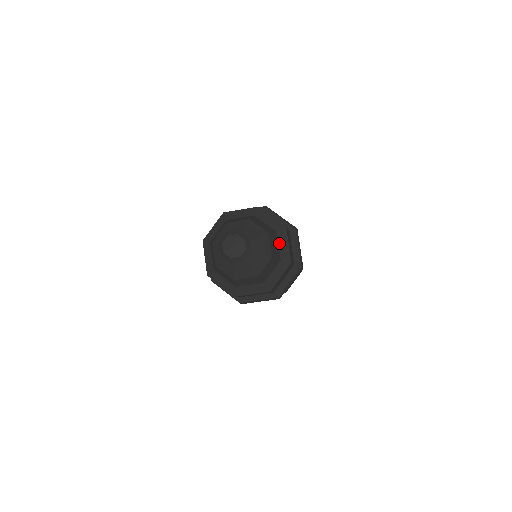
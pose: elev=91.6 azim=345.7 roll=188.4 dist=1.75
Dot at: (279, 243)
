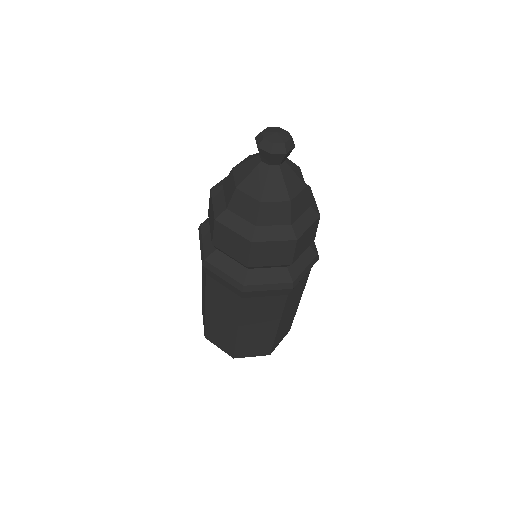
Dot at: occluded
